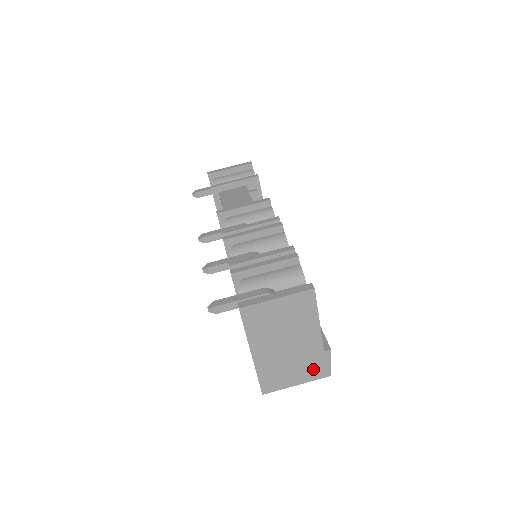
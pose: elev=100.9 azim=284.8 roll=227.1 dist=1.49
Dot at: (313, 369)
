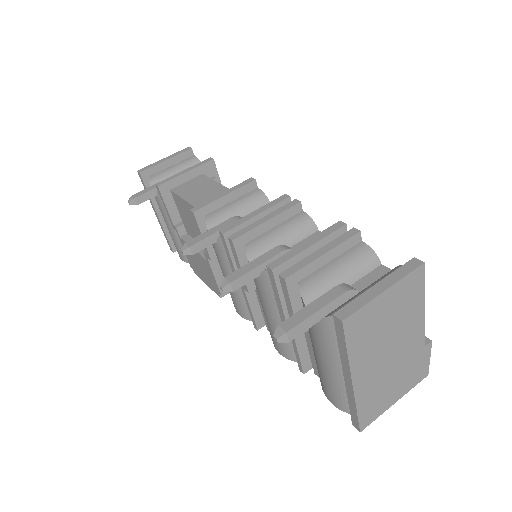
Dot at: (413, 374)
